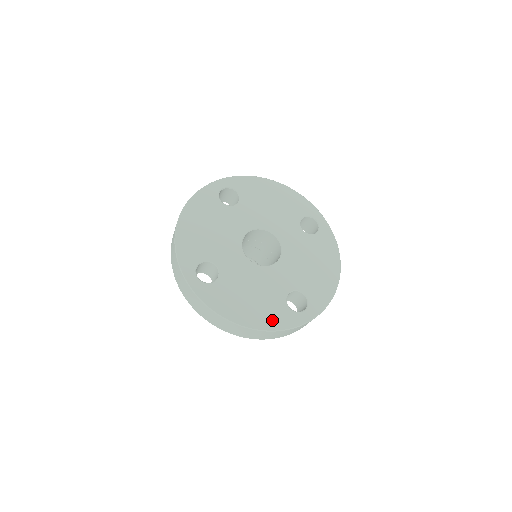
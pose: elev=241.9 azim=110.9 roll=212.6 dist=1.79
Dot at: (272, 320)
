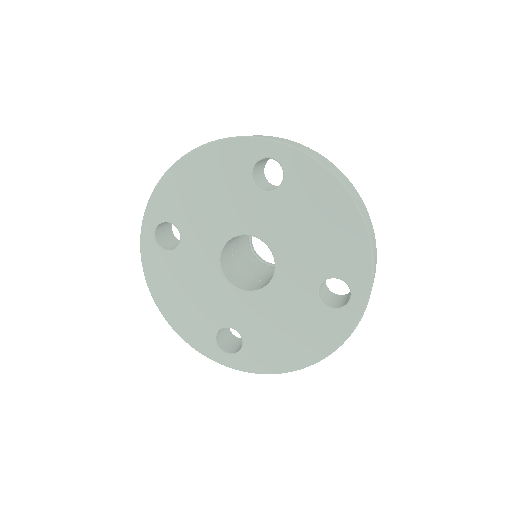
Dot at: (326, 339)
